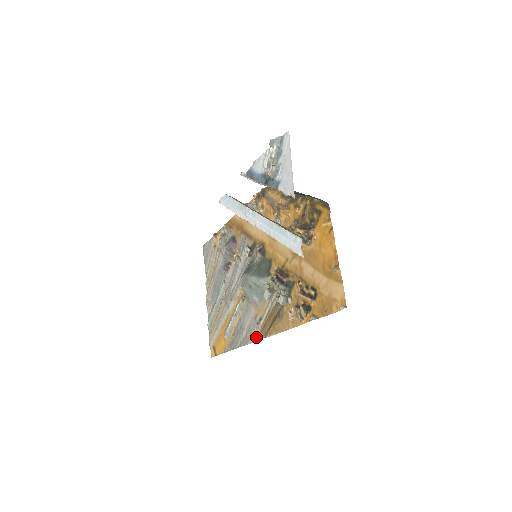
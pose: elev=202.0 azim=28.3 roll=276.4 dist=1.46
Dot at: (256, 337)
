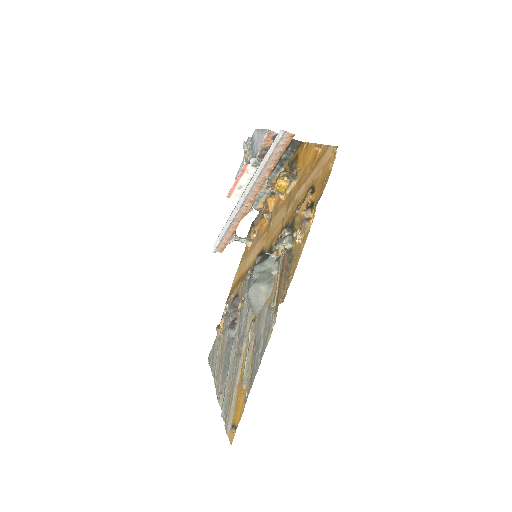
Dot at: (274, 318)
